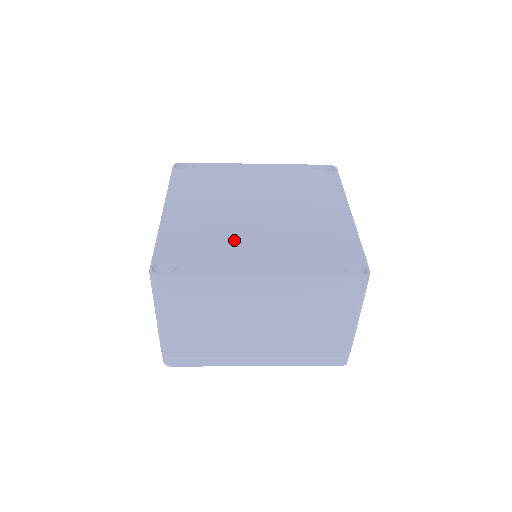
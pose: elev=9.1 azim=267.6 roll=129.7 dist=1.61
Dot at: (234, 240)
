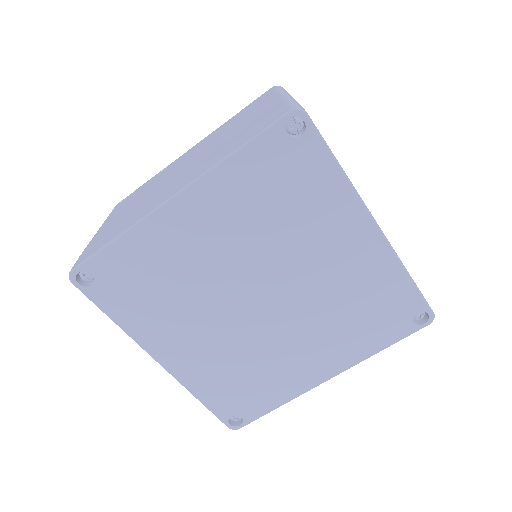
Dot at: occluded
